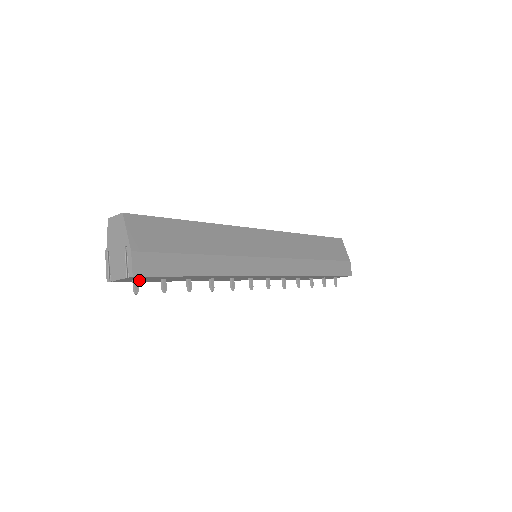
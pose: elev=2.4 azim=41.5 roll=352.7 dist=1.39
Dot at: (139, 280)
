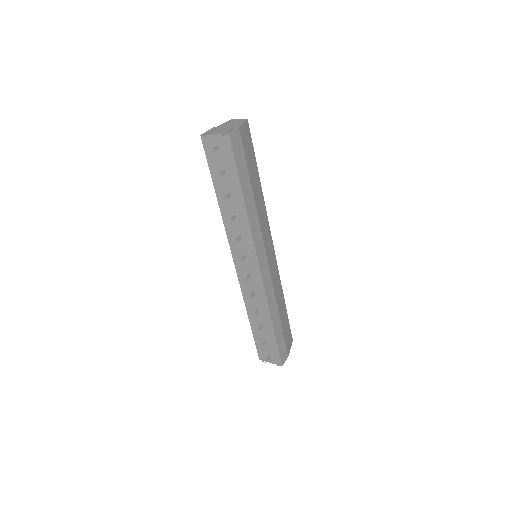
Dot at: (214, 156)
